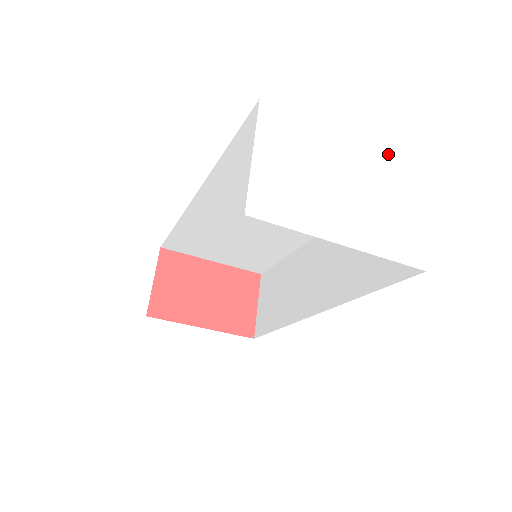
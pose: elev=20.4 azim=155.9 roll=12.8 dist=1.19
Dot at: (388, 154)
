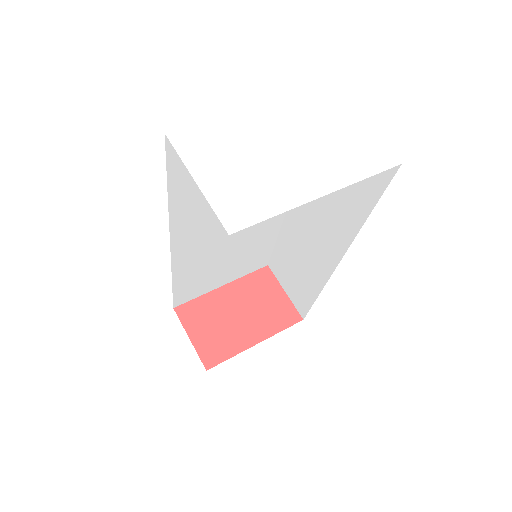
Dot at: (298, 95)
